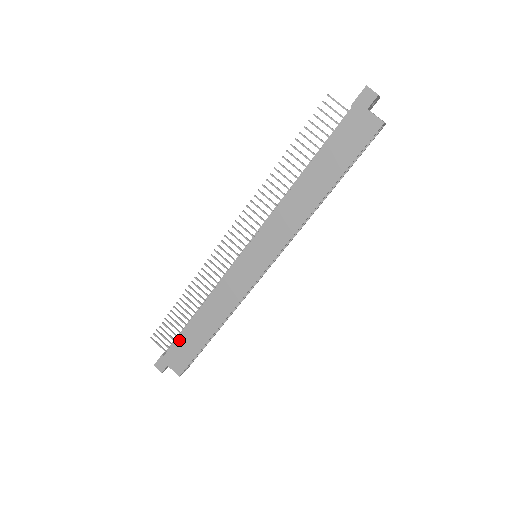
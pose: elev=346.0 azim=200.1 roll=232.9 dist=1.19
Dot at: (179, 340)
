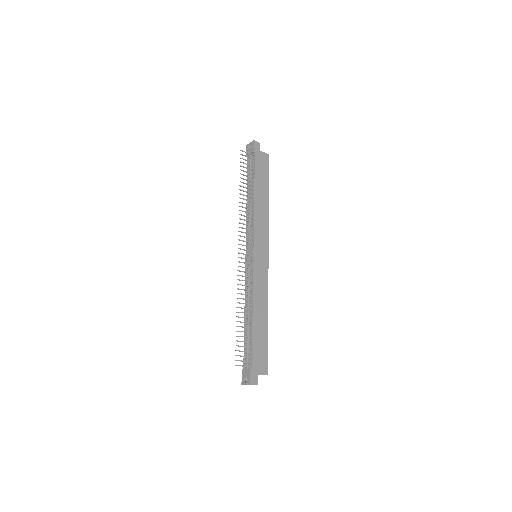
Dot at: (254, 346)
